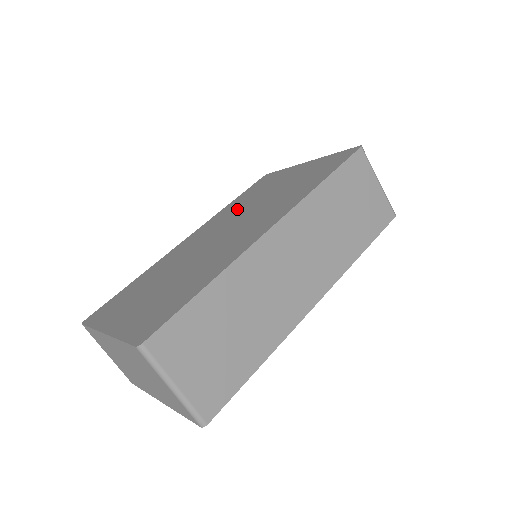
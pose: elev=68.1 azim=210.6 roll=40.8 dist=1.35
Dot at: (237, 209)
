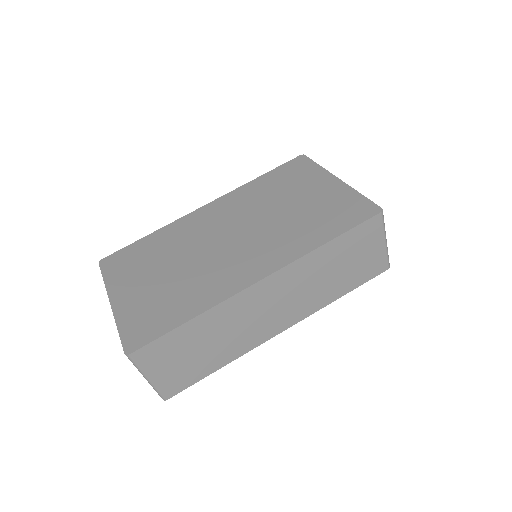
Dot at: (257, 201)
